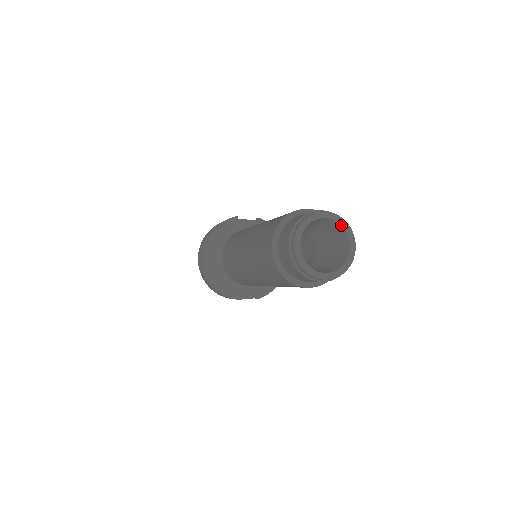
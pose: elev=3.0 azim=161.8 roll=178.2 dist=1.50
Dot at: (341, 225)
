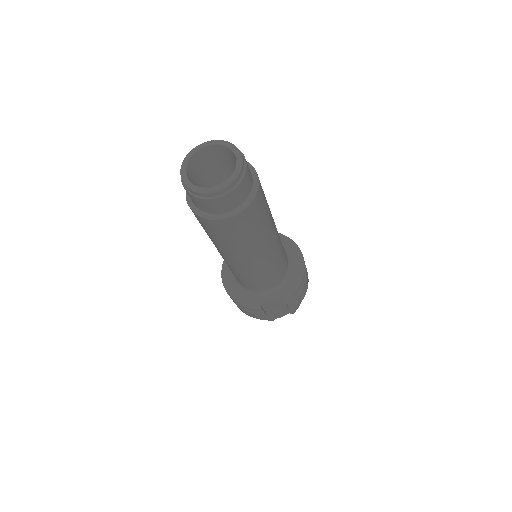
Dot at: (221, 145)
